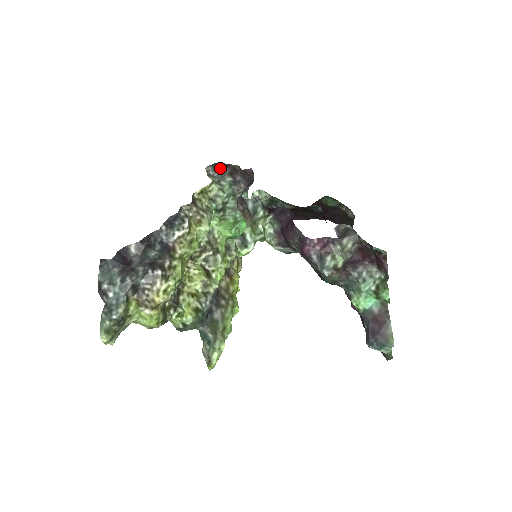
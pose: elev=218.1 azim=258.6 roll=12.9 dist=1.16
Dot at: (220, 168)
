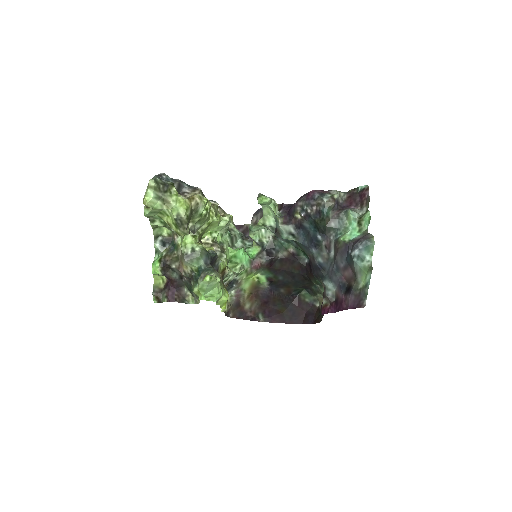
Dot at: occluded
